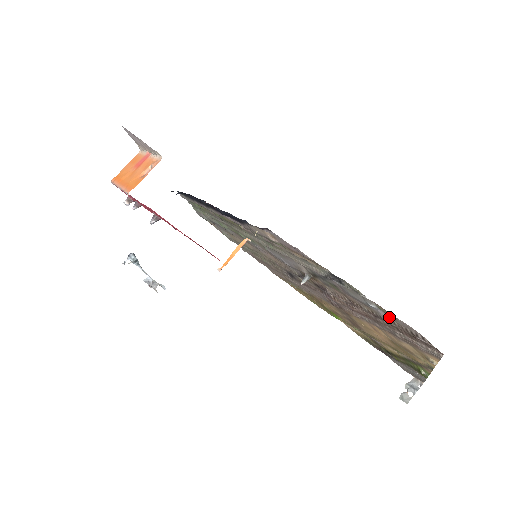
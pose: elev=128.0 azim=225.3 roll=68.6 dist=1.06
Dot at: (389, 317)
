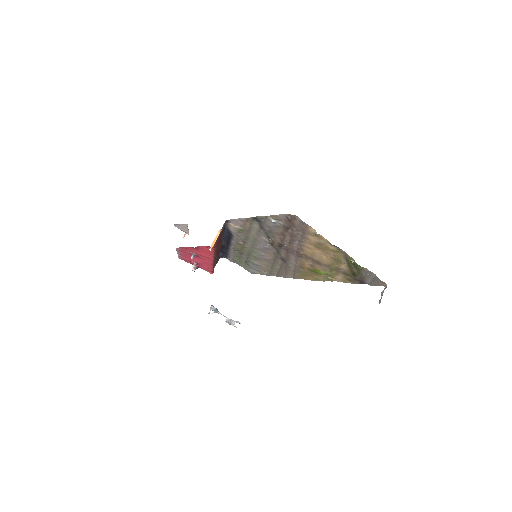
Dot at: (282, 221)
